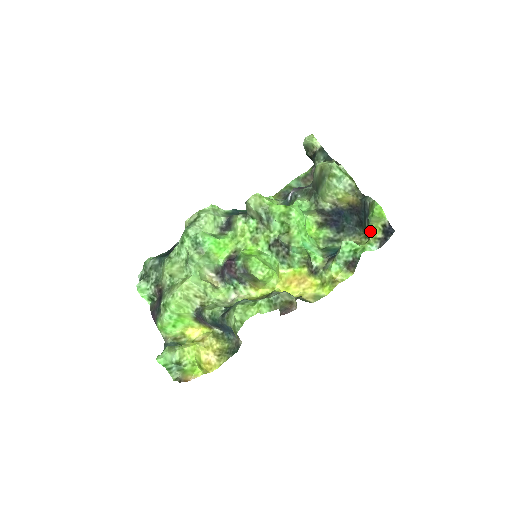
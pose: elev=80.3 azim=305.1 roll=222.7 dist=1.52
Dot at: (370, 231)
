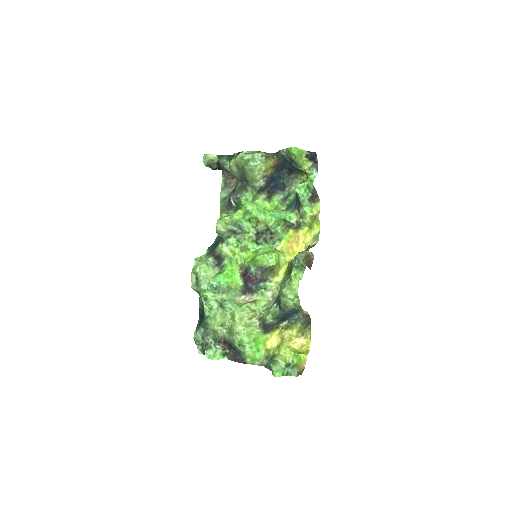
Dot at: (302, 168)
